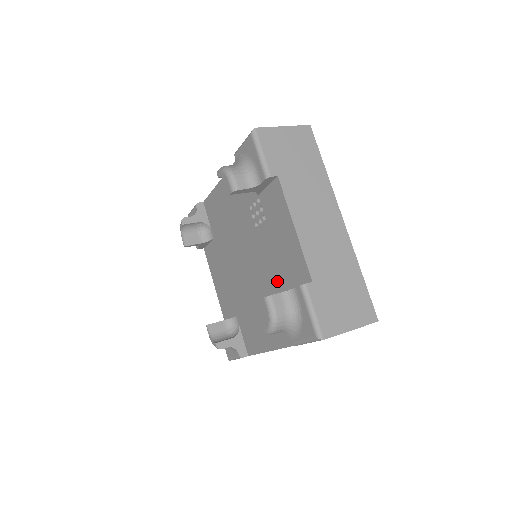
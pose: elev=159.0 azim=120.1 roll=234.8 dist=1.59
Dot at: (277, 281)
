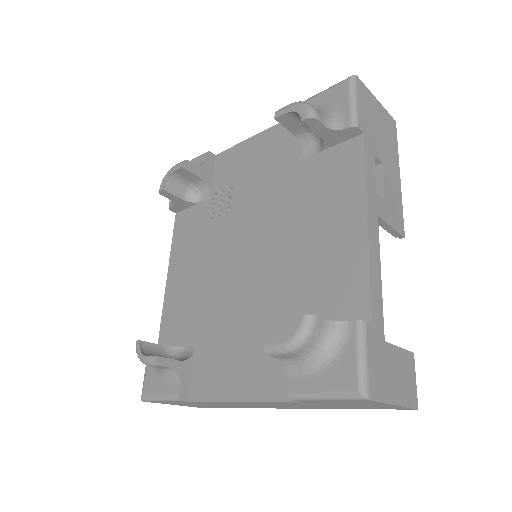
Dot at: (287, 179)
